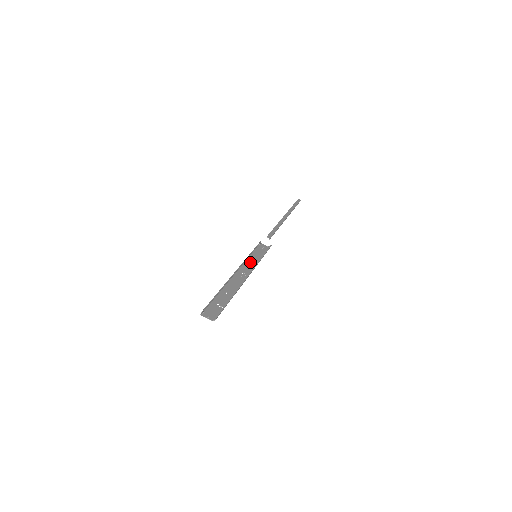
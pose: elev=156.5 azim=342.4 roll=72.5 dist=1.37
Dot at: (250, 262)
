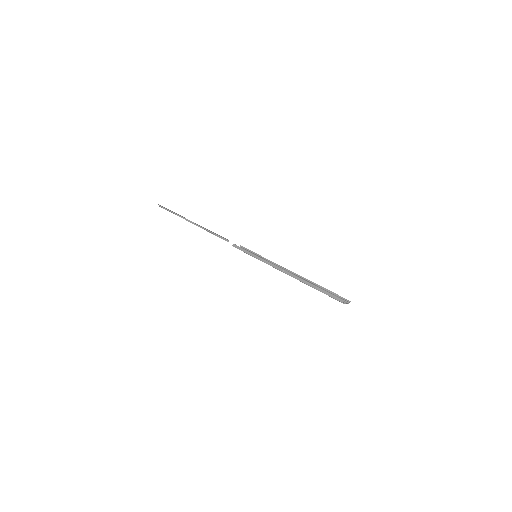
Dot at: (264, 261)
